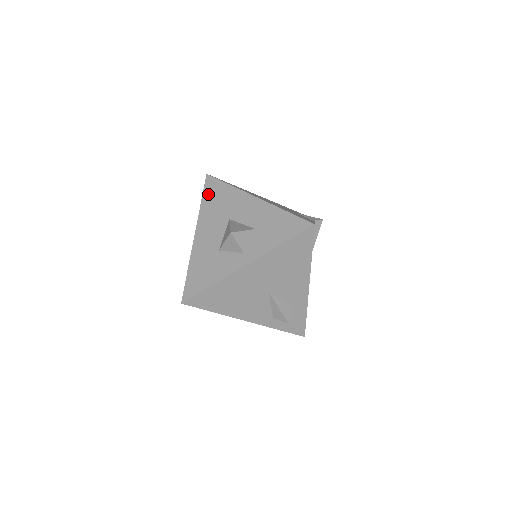
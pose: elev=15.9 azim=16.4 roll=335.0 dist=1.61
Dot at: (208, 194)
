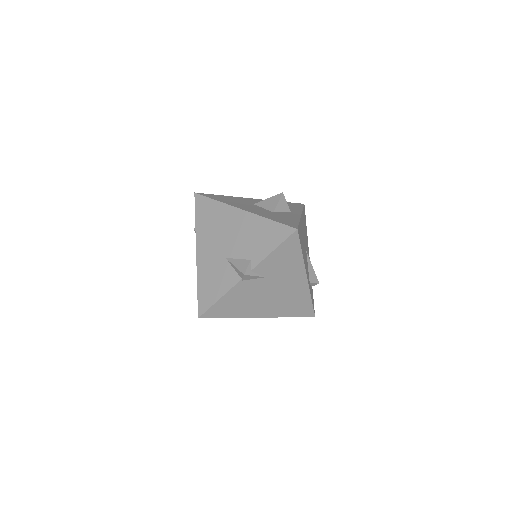
Dot at: (215, 198)
